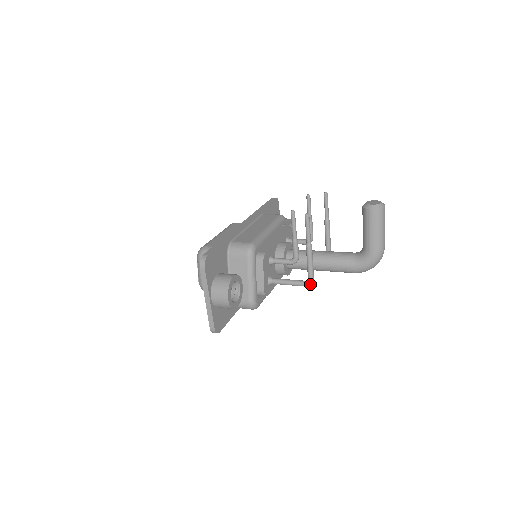
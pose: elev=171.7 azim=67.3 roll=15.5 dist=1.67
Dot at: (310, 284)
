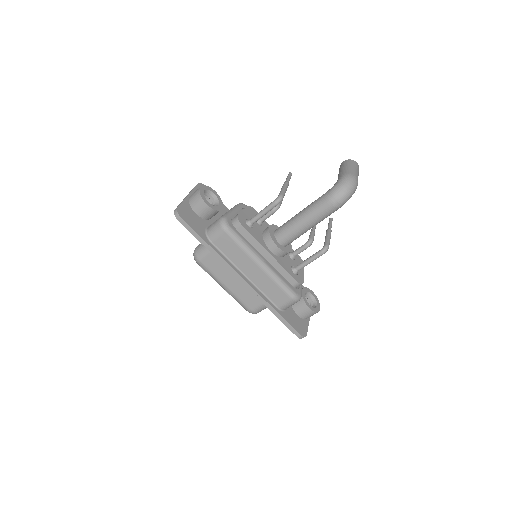
Dot at: (278, 198)
